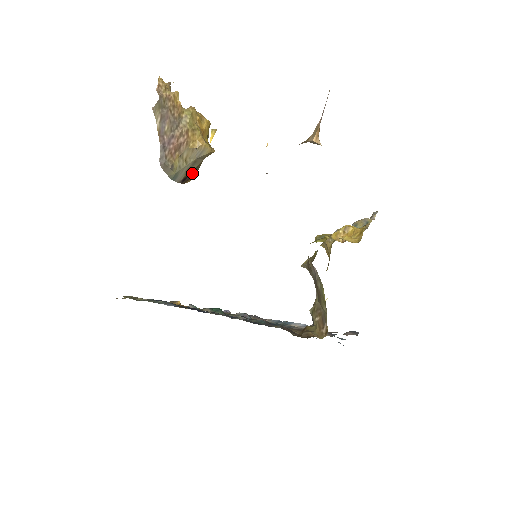
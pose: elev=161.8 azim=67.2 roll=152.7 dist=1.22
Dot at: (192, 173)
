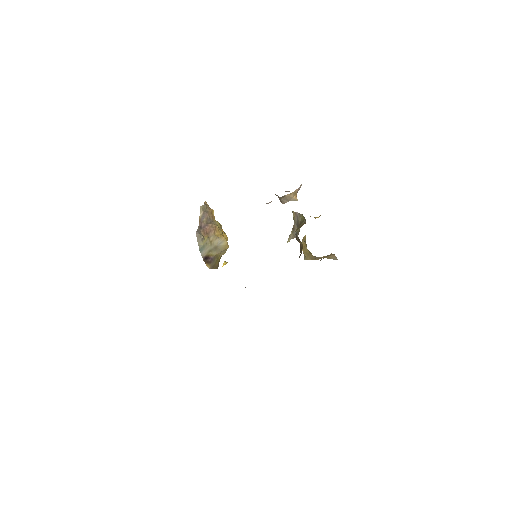
Dot at: (211, 259)
